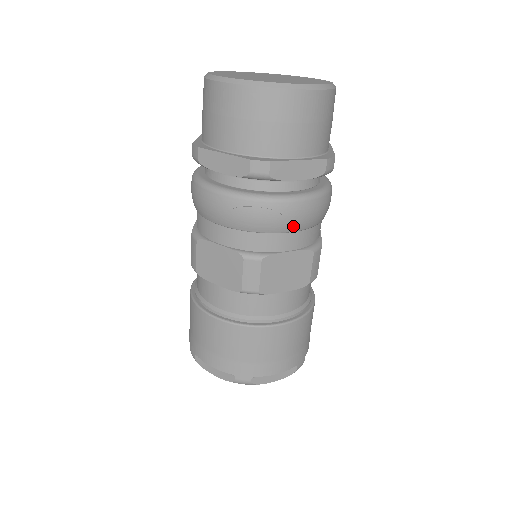
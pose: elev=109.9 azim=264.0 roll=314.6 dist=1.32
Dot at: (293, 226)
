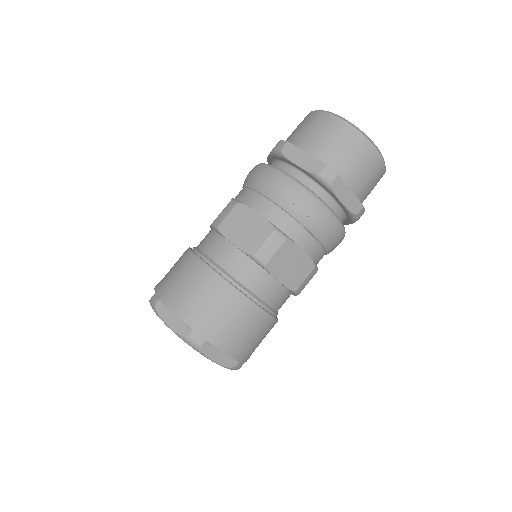
Dot at: (320, 232)
